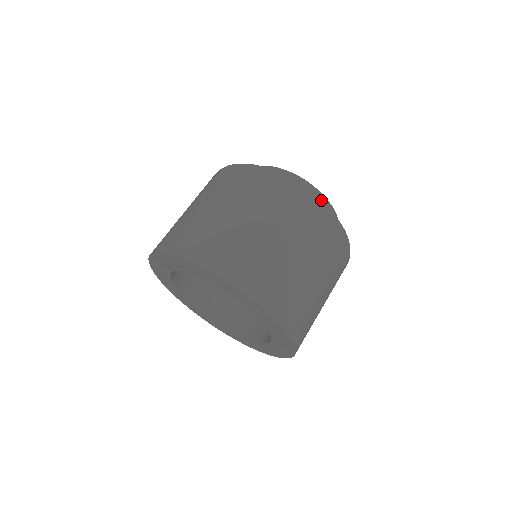
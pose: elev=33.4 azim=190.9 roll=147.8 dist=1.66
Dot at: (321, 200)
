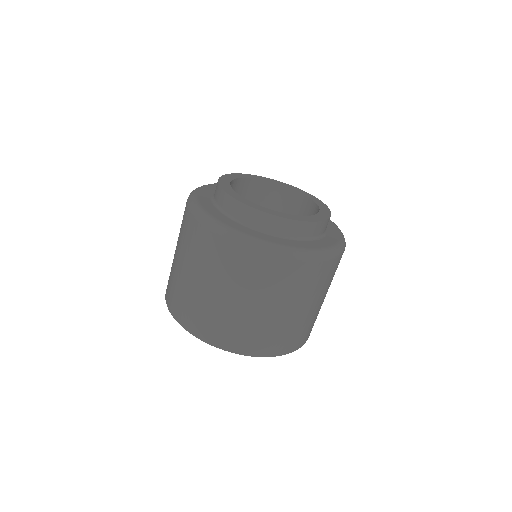
Dot at: (255, 243)
